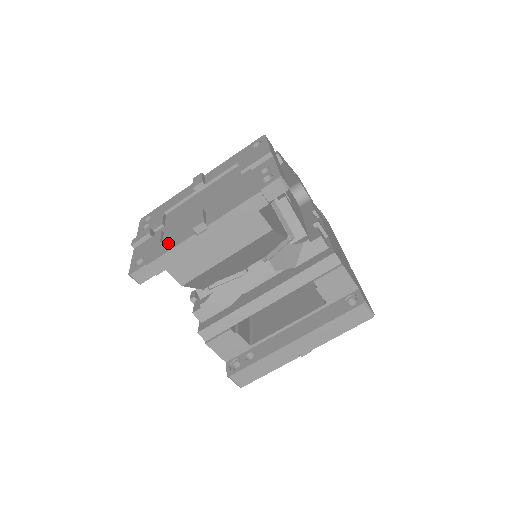
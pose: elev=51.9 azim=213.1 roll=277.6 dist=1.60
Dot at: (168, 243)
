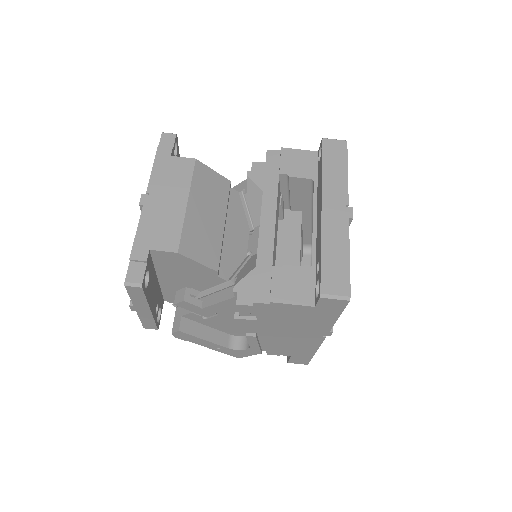
Dot at: occluded
